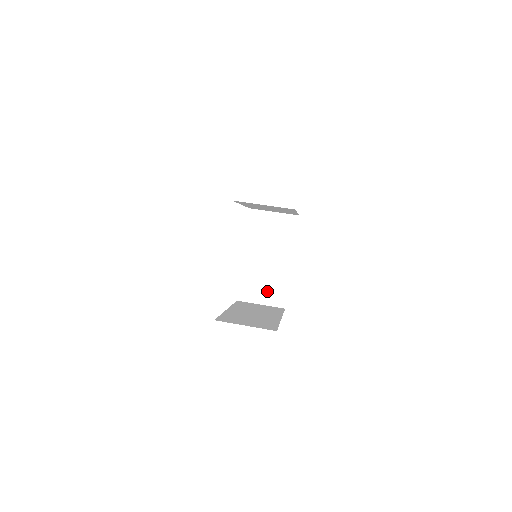
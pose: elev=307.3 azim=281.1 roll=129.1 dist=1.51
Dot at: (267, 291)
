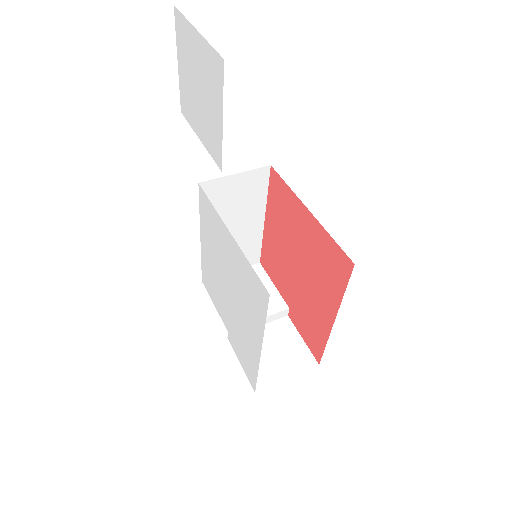
Dot at: (283, 358)
